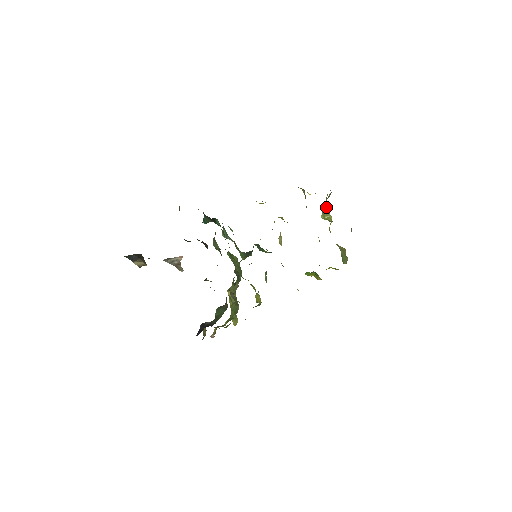
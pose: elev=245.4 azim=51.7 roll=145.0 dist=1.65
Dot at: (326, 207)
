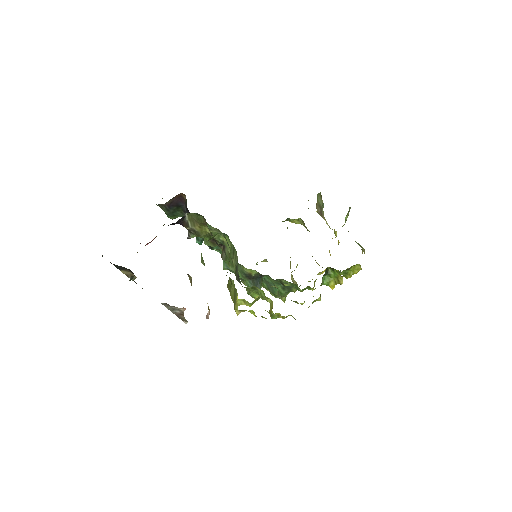
Dot at: (325, 219)
